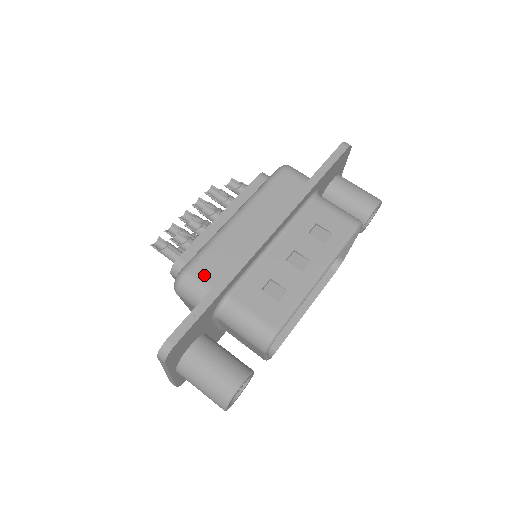
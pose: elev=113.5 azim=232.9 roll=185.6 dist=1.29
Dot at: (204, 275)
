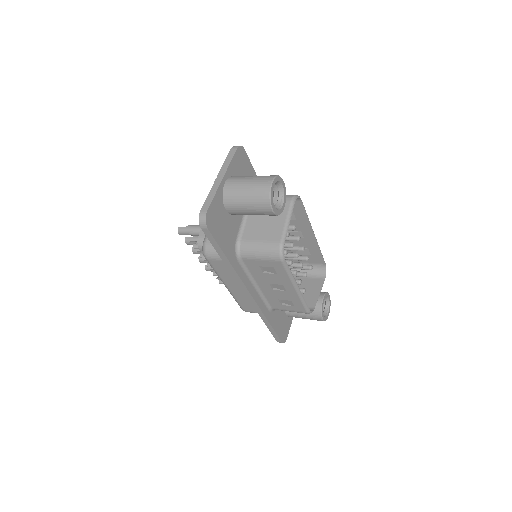
Dot at: occluded
